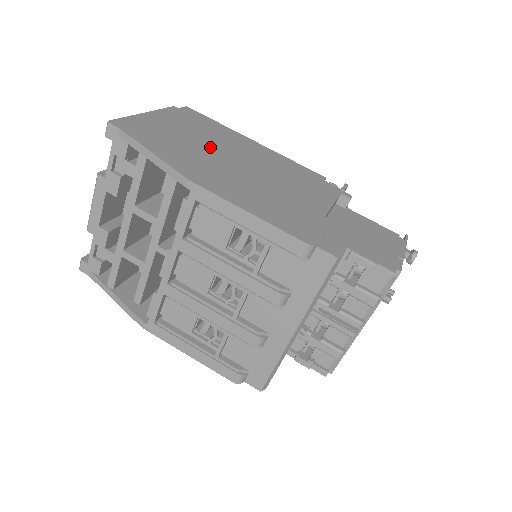
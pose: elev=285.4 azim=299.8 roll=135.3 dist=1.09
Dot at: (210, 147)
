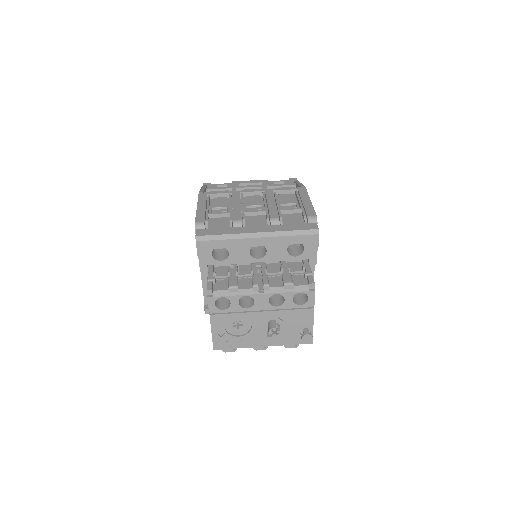
Dot at: occluded
